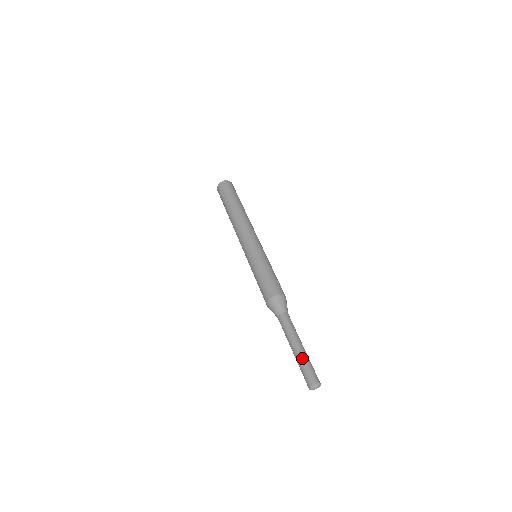
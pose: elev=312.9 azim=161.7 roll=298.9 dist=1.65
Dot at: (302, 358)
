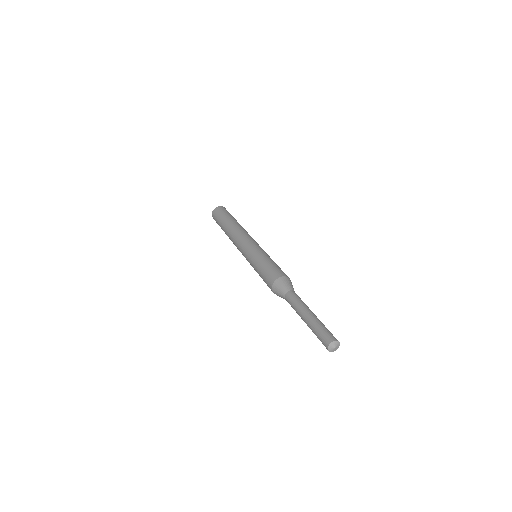
Dot at: (316, 322)
